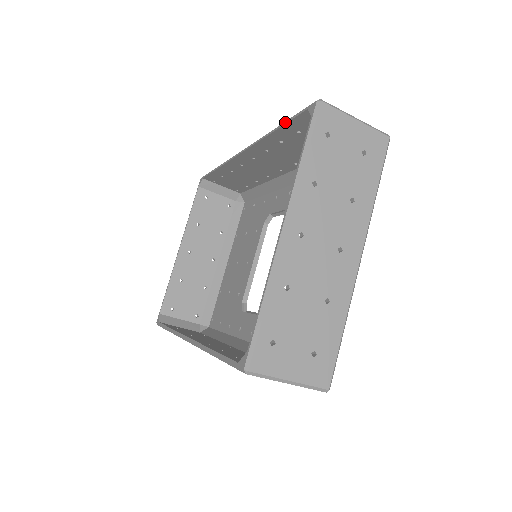
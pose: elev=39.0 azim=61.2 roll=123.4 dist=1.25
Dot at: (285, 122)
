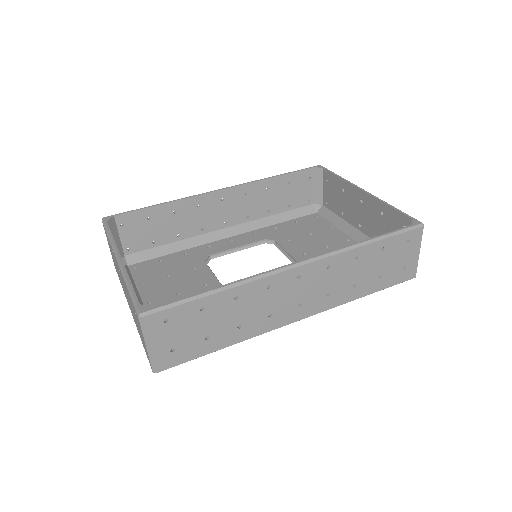
Dot at: (289, 172)
